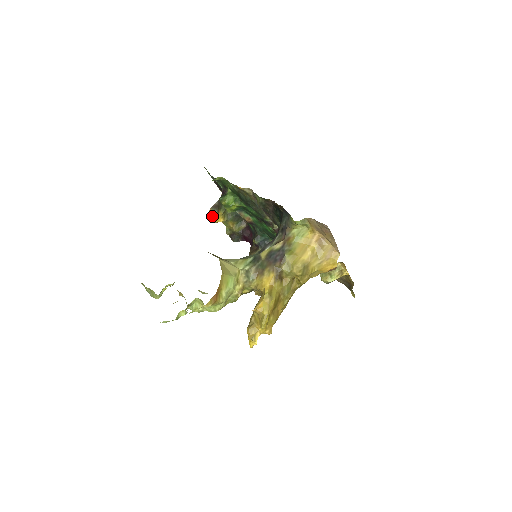
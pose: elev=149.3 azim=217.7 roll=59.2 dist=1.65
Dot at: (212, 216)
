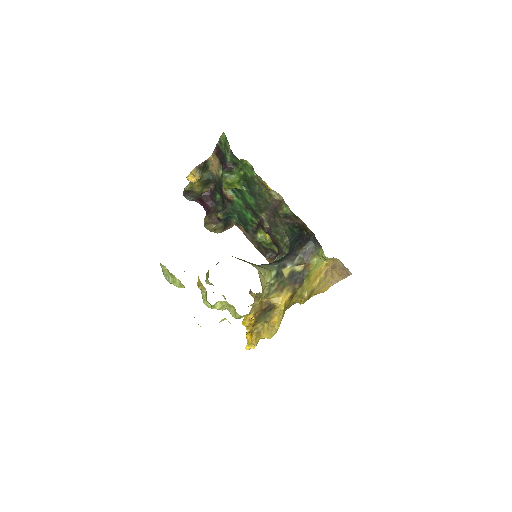
Dot at: (191, 174)
